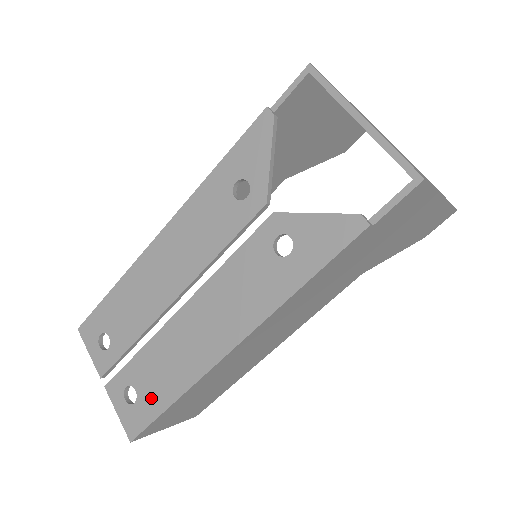
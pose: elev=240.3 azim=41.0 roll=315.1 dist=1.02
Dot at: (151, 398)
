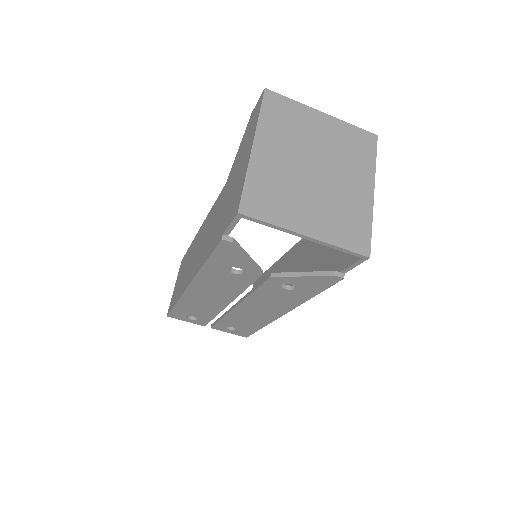
Dot at: (246, 328)
